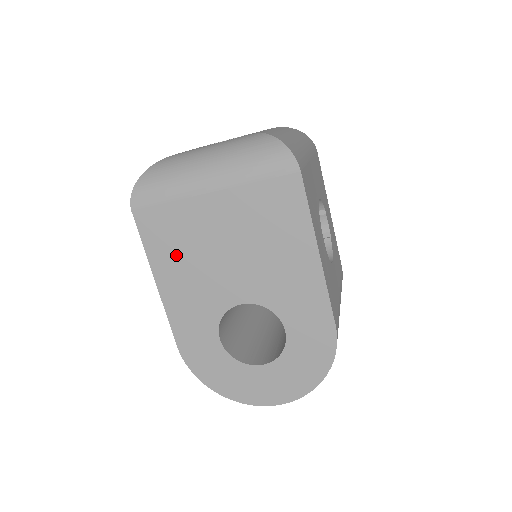
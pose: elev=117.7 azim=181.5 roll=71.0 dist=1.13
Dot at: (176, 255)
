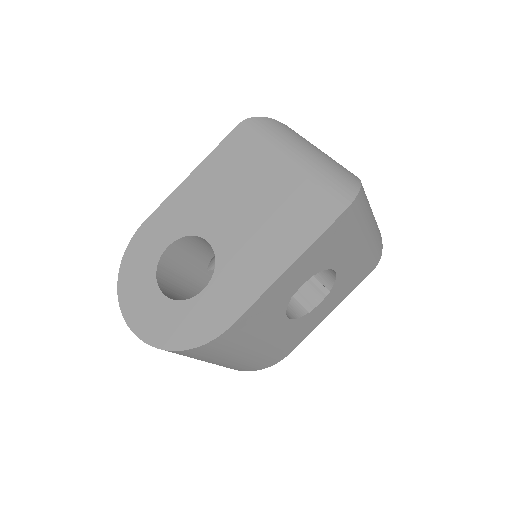
Dot at: (222, 172)
